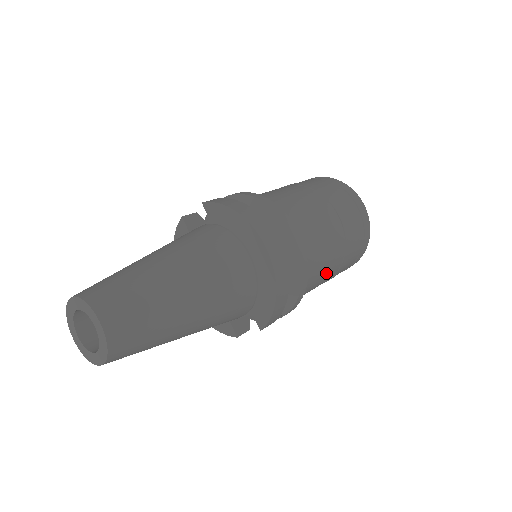
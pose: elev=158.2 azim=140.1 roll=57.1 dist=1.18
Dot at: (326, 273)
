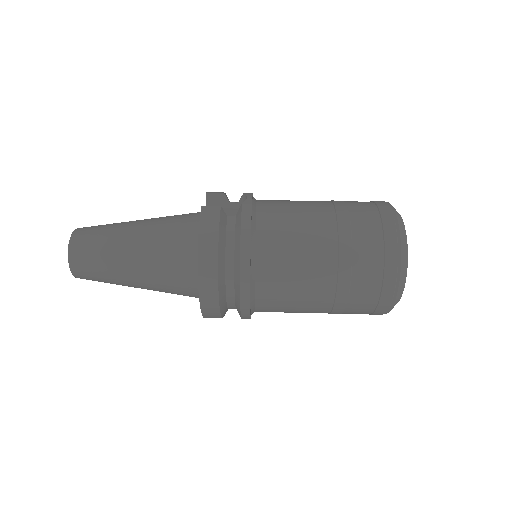
Dot at: (301, 312)
